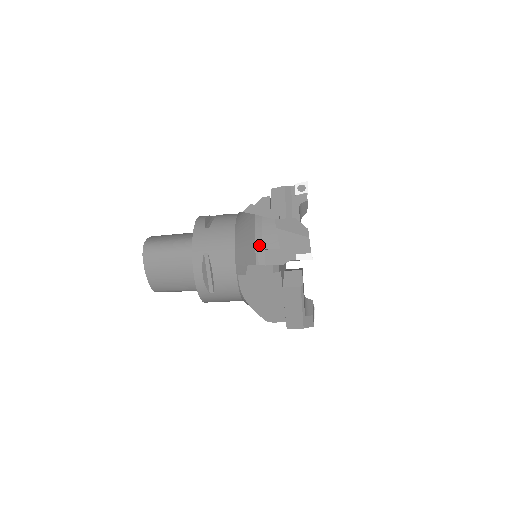
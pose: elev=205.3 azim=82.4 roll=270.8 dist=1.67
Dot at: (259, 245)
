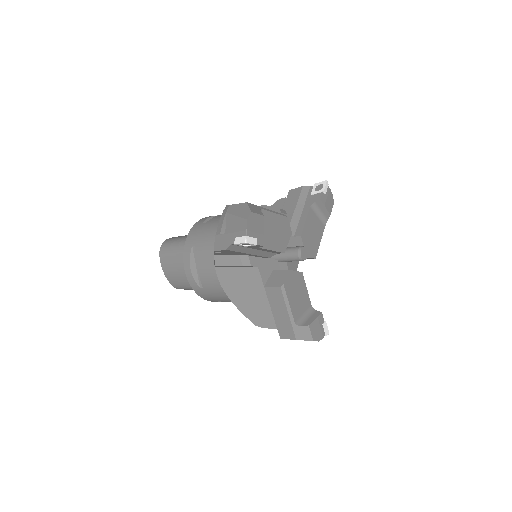
Dot at: (218, 232)
